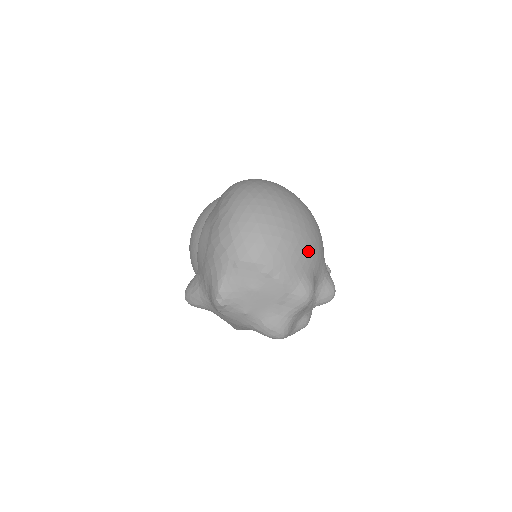
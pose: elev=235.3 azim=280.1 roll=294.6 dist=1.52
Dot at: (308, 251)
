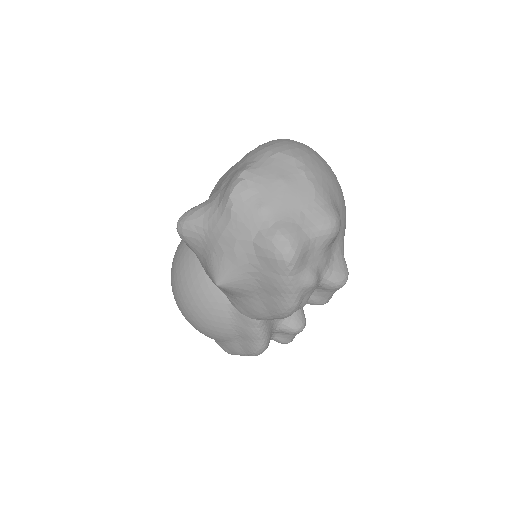
Dot at: (340, 196)
